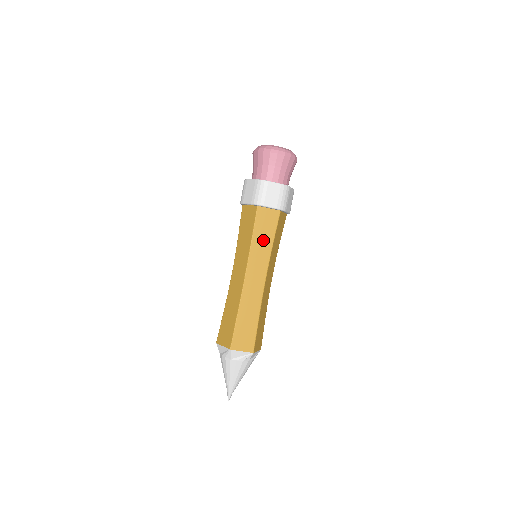
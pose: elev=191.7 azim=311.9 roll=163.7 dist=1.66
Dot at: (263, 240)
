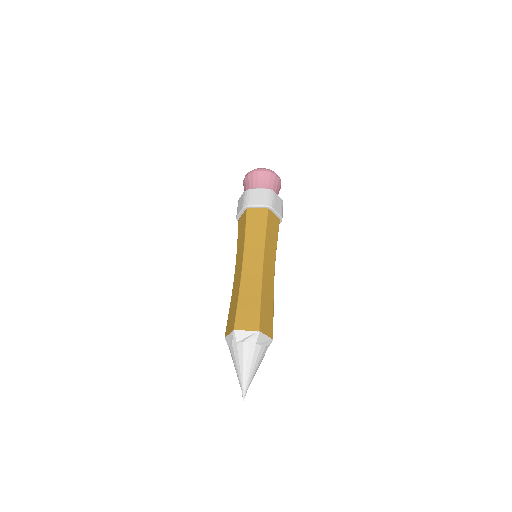
Dot at: (256, 233)
